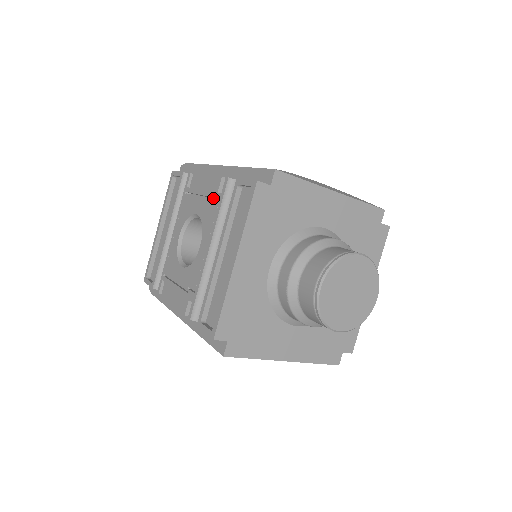
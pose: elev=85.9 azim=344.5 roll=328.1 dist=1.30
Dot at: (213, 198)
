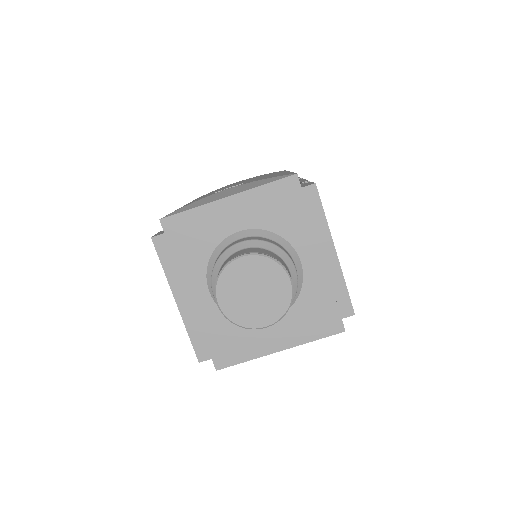
Dot at: occluded
